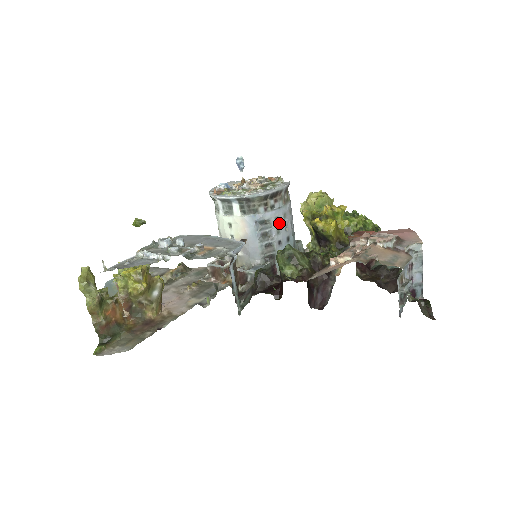
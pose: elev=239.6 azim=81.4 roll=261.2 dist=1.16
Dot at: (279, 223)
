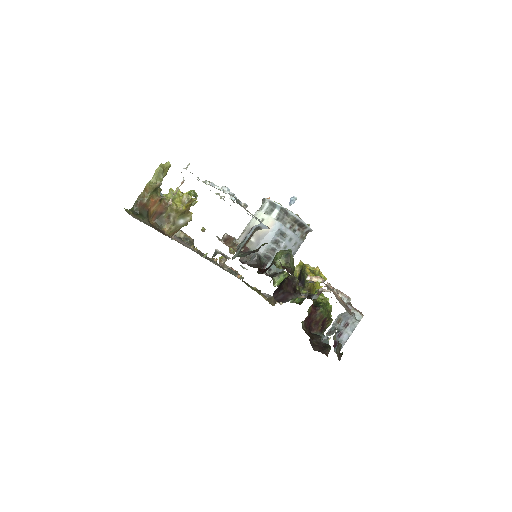
Dot at: (290, 243)
